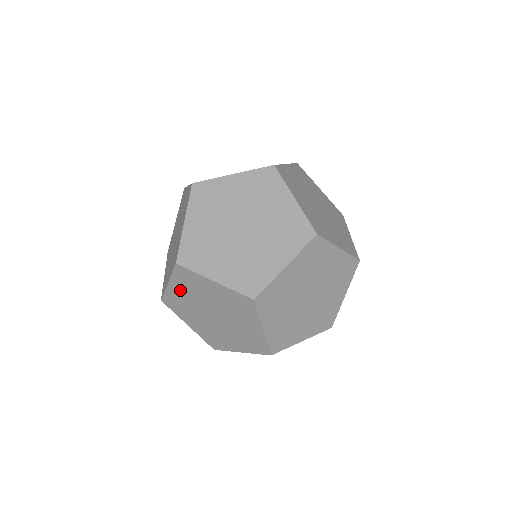
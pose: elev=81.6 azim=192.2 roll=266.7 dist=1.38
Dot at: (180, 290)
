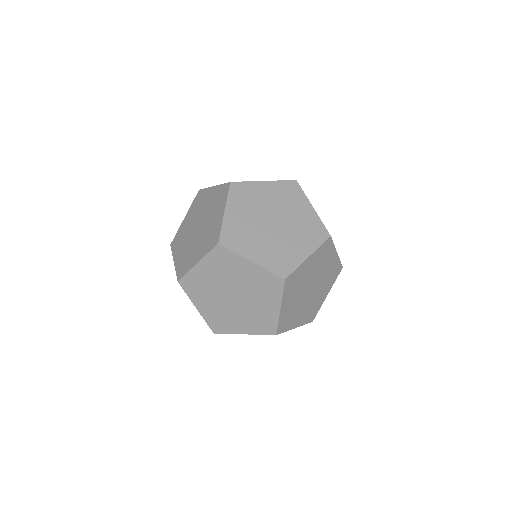
Dot at: occluded
